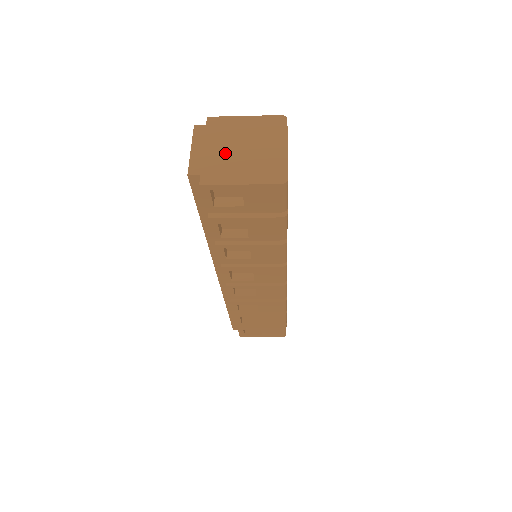
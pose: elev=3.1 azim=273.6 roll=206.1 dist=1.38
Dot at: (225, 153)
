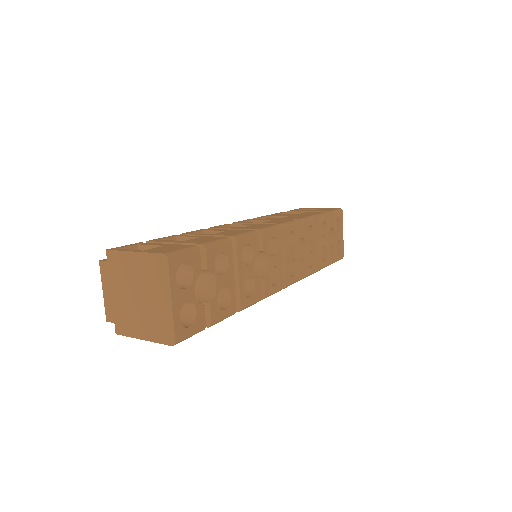
Dot at: (126, 300)
